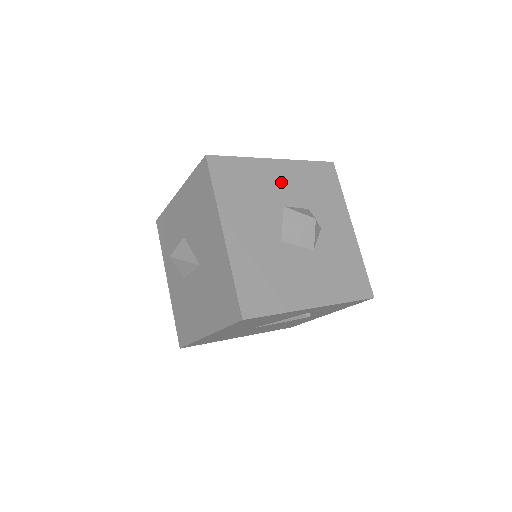
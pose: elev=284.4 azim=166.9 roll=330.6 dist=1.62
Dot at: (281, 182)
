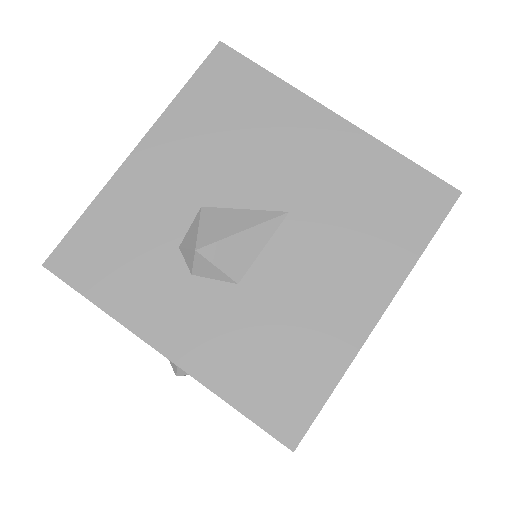
Dot at: occluded
